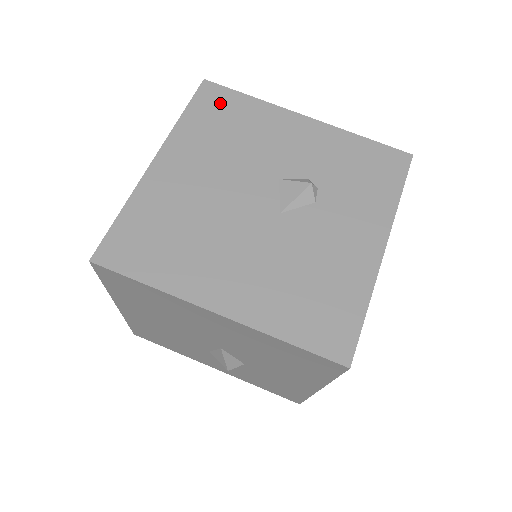
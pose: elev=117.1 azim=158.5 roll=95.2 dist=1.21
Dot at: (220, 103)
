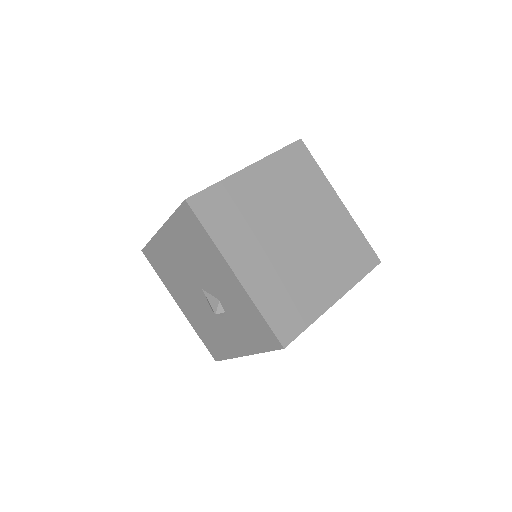
Dot at: occluded
